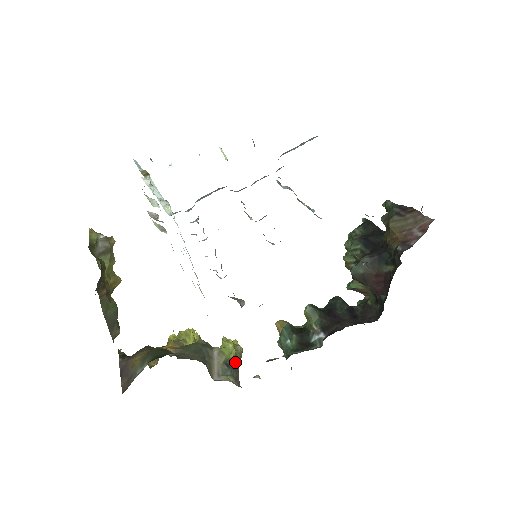
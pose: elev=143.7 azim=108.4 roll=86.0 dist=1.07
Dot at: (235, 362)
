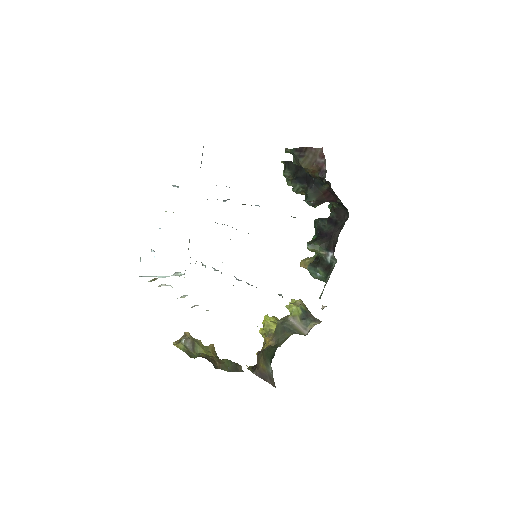
Dot at: (305, 312)
